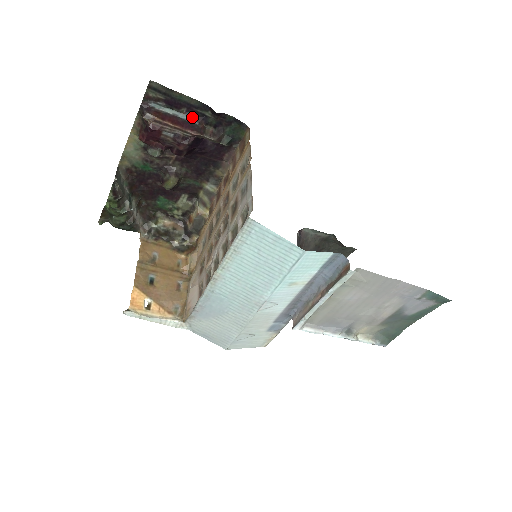
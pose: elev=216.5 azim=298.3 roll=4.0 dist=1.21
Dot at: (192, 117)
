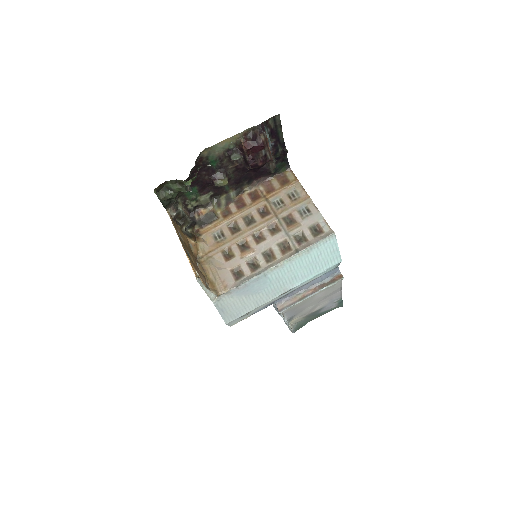
Dot at: (272, 146)
